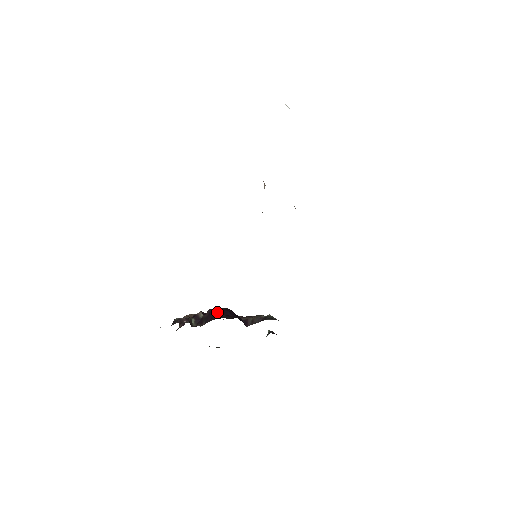
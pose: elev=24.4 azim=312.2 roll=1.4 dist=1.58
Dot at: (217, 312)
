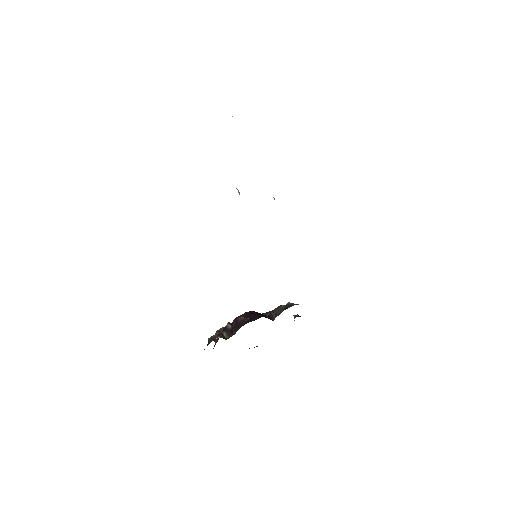
Dot at: (242, 318)
